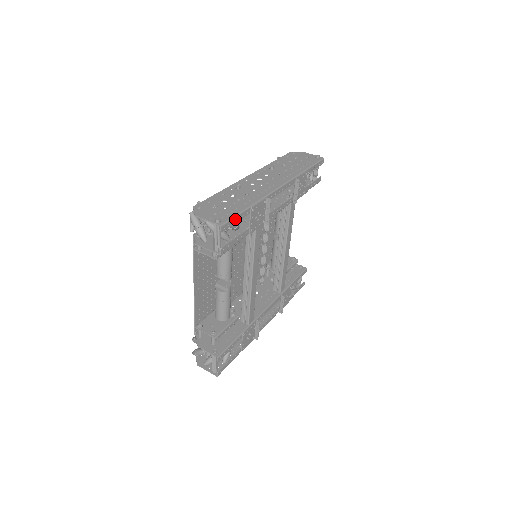
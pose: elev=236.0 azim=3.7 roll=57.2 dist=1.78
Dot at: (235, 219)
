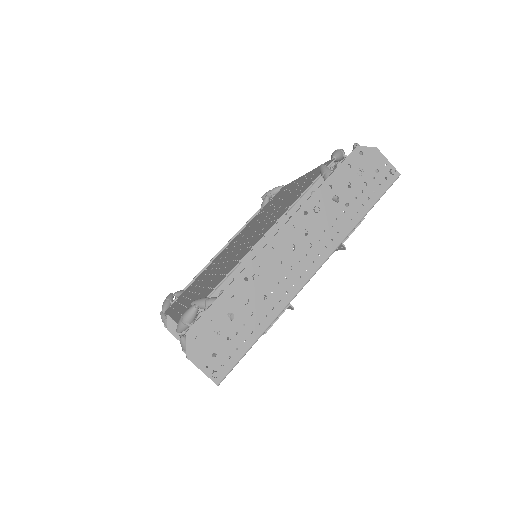
Dot at: (239, 360)
